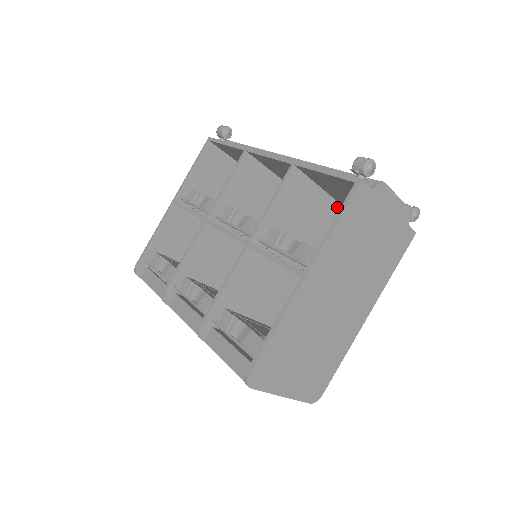
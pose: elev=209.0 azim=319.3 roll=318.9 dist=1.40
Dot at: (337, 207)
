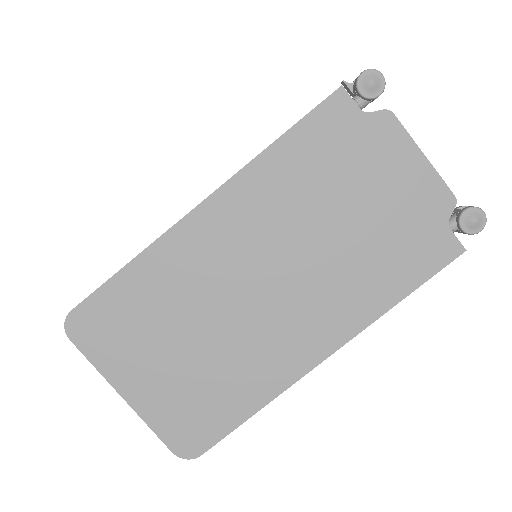
Dot at: occluded
